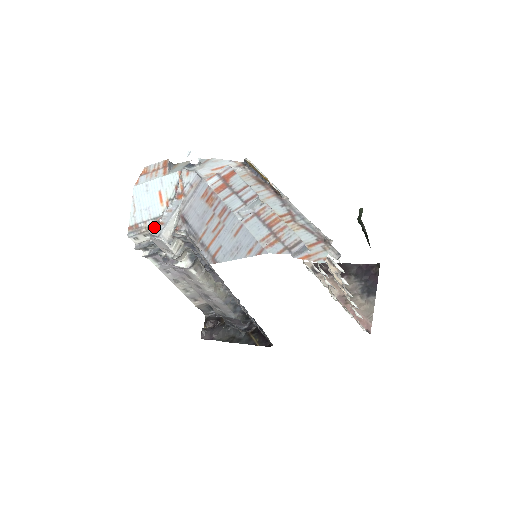
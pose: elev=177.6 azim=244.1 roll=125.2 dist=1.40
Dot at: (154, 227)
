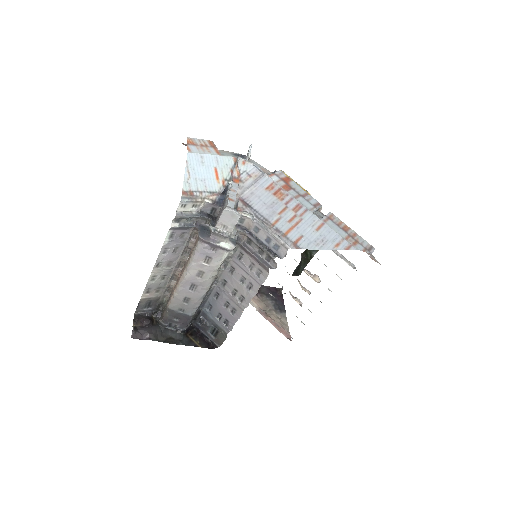
Dot at: (227, 200)
